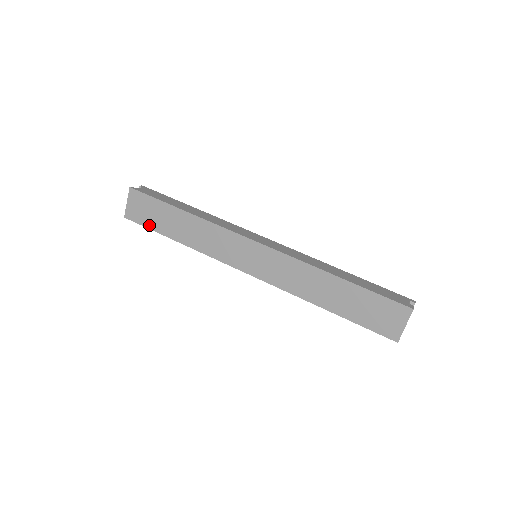
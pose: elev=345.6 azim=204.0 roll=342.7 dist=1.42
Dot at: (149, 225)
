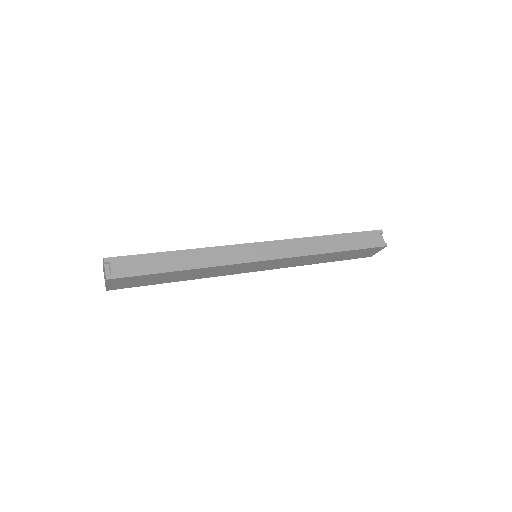
Dot at: (141, 285)
